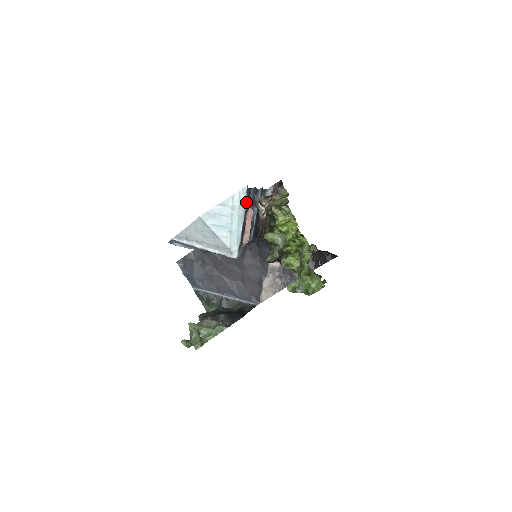
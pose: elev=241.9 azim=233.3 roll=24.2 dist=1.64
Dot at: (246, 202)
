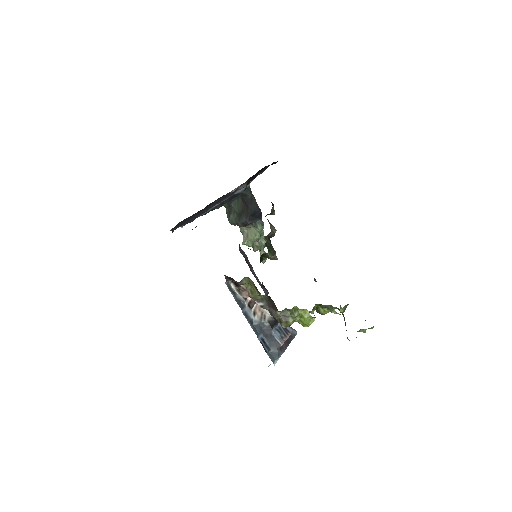
Dot at: (280, 356)
